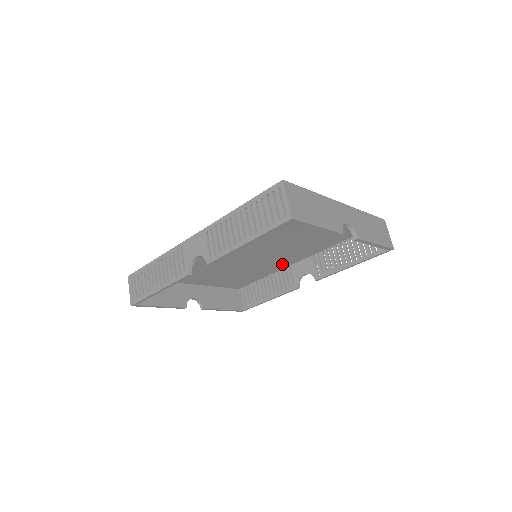
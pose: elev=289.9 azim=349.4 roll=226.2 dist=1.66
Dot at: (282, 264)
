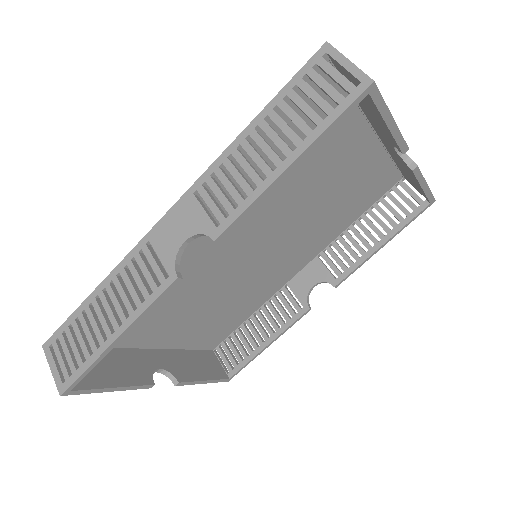
Dot at: (277, 282)
